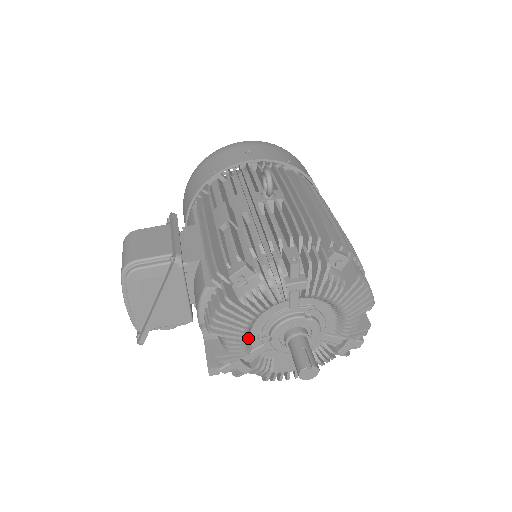
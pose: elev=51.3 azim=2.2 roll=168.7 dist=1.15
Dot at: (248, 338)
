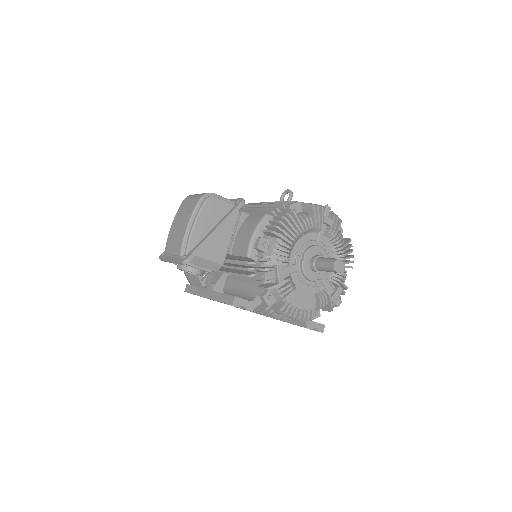
Dot at: (290, 252)
